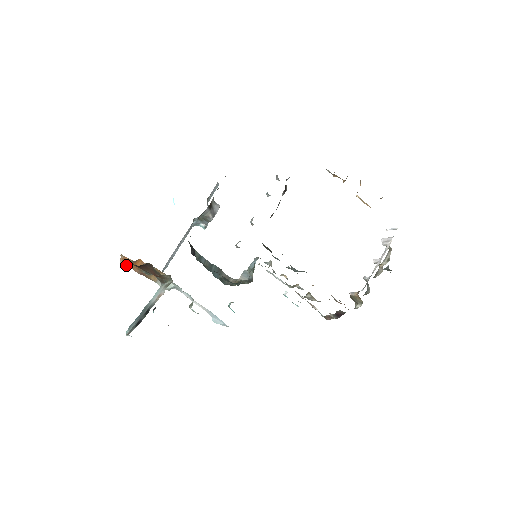
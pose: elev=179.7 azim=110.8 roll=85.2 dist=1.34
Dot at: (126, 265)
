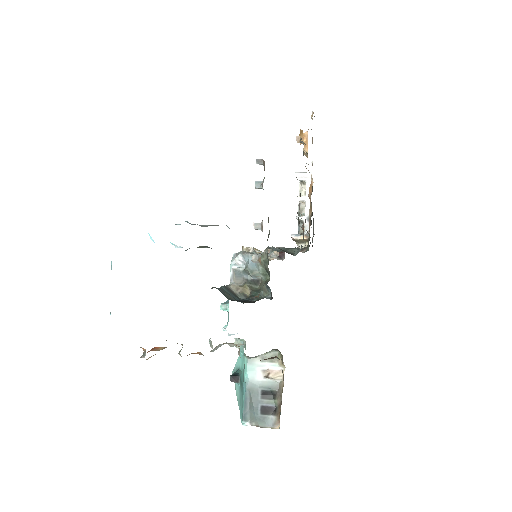
Dot at: (143, 355)
